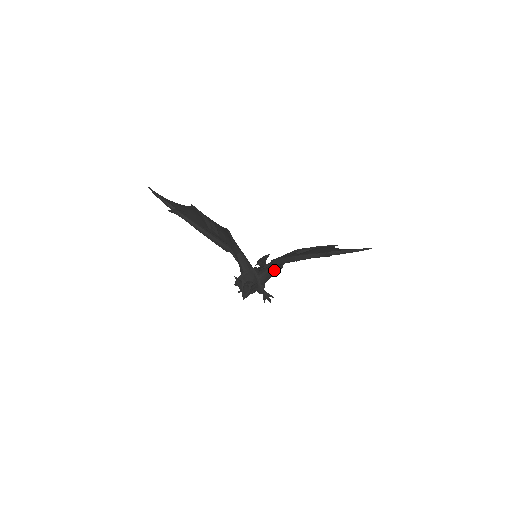
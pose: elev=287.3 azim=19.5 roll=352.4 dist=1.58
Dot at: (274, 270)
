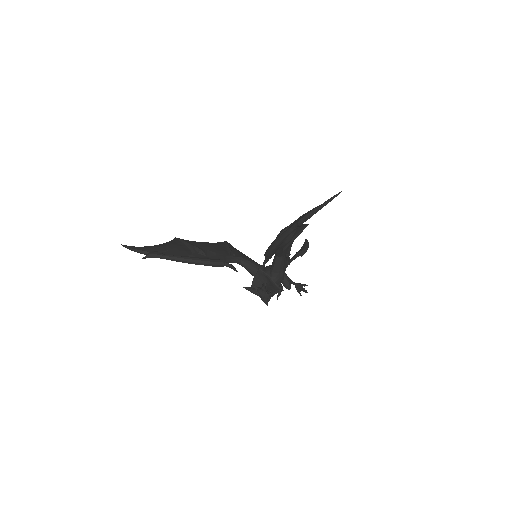
Dot at: (282, 261)
